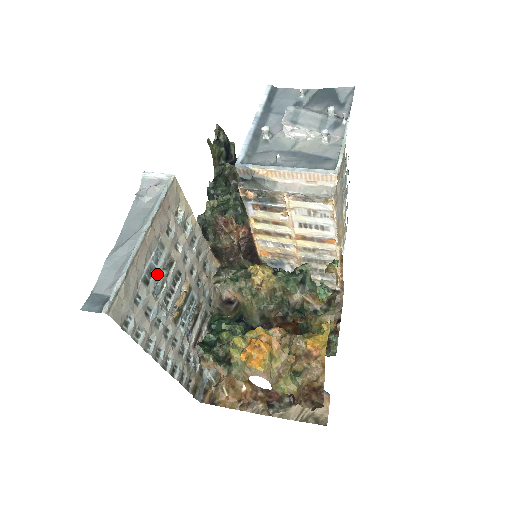
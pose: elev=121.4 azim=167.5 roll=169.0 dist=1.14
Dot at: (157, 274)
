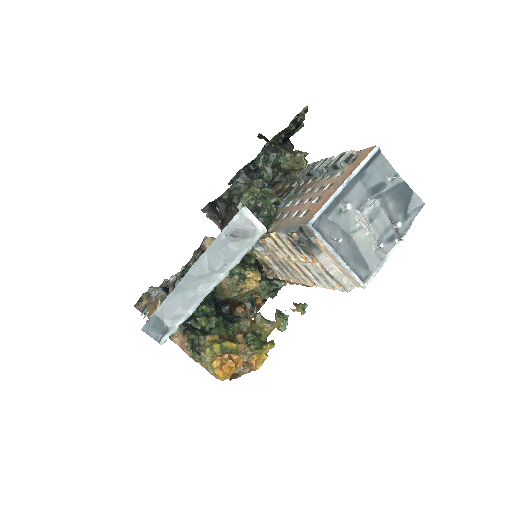
Dot at: occluded
